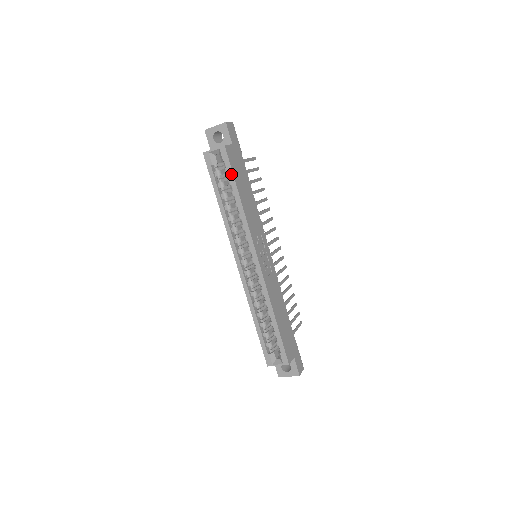
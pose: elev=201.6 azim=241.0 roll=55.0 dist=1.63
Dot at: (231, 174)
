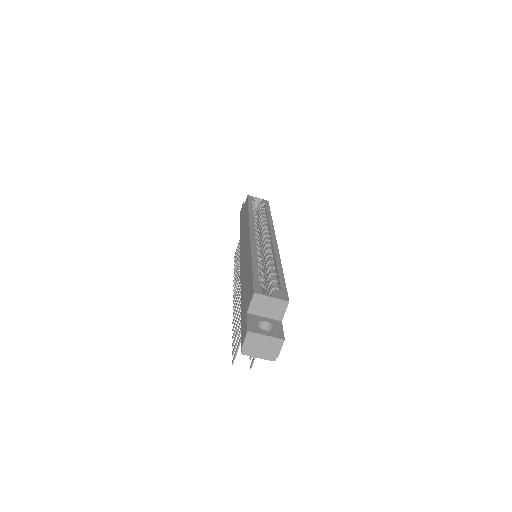
Dot at: (268, 208)
